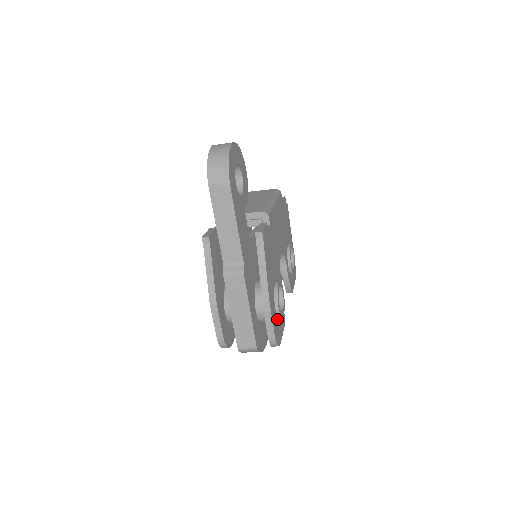
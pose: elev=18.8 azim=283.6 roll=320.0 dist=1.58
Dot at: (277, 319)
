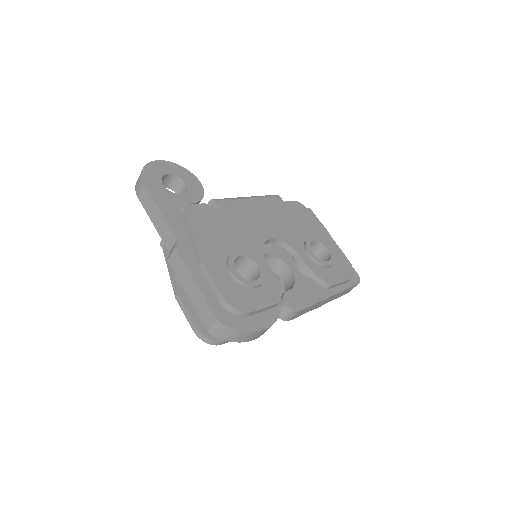
Dot at: (239, 286)
